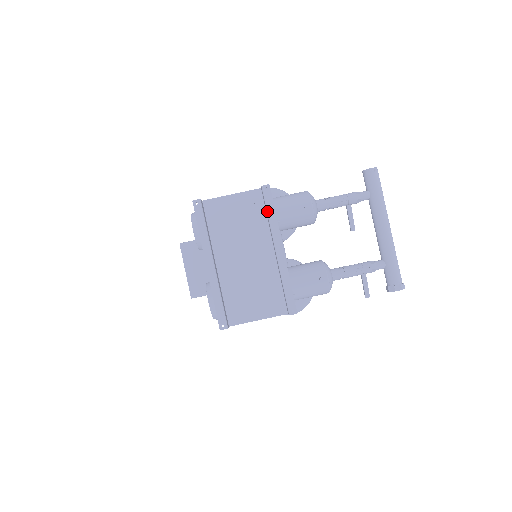
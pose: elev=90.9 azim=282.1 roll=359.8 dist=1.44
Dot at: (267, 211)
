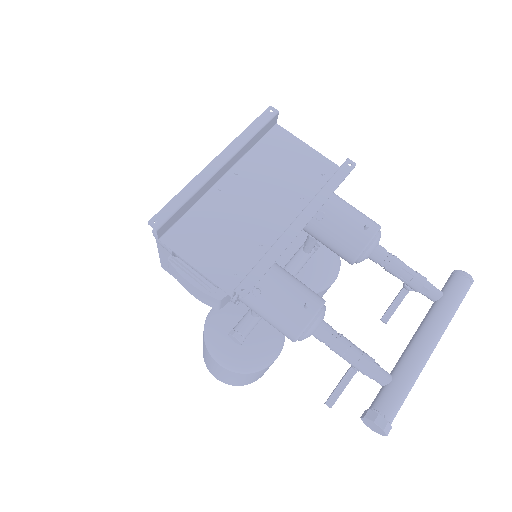
Dot at: (329, 181)
